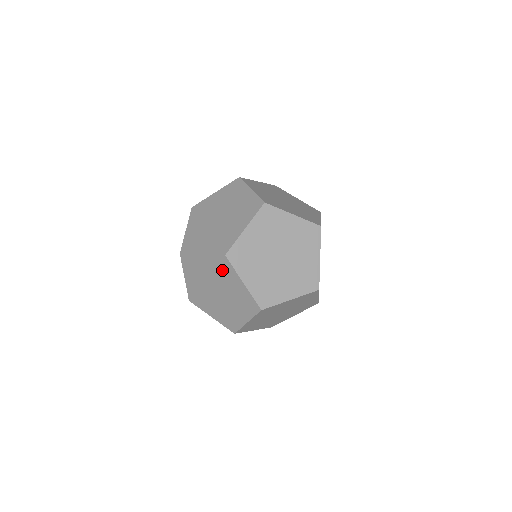
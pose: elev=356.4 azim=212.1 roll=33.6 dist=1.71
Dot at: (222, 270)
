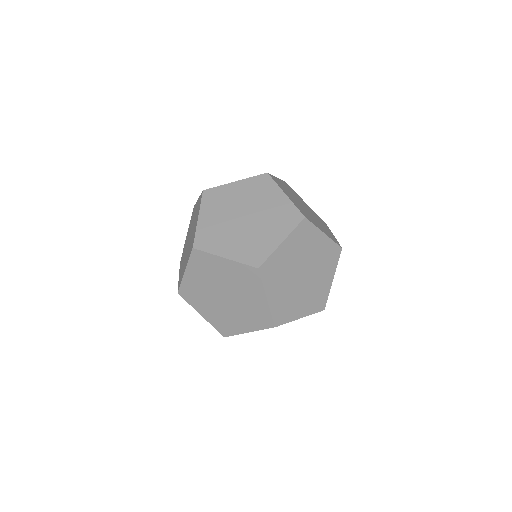
Dot at: occluded
